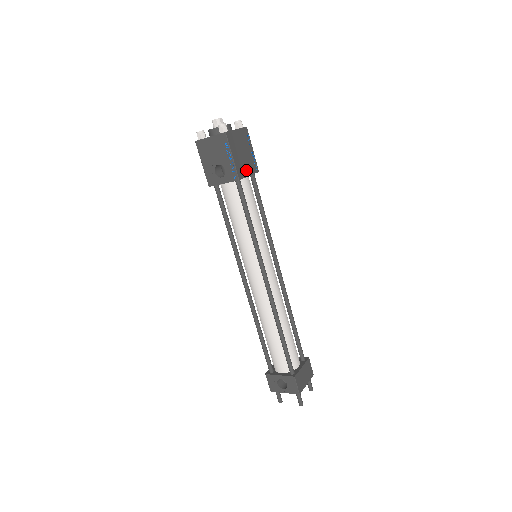
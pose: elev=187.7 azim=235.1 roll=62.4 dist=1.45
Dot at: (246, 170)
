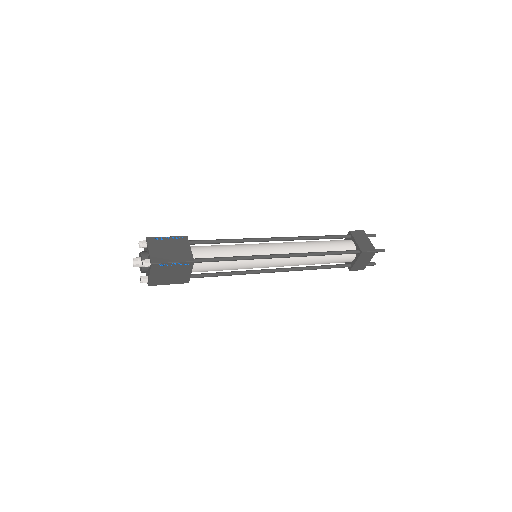
Dot at: (185, 274)
